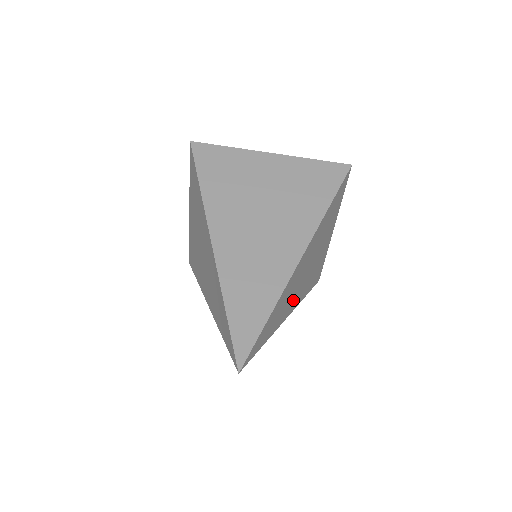
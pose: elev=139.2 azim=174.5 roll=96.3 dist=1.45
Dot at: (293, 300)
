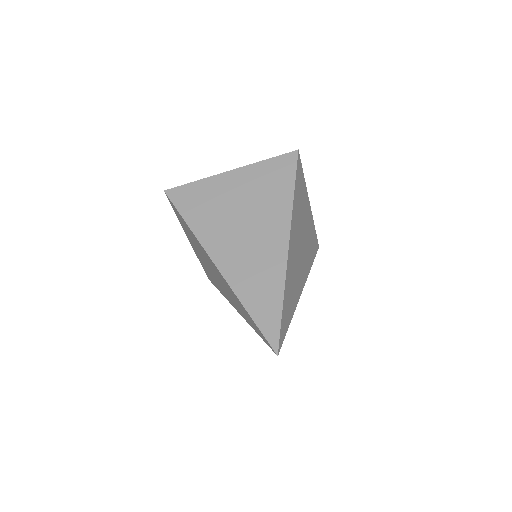
Dot at: (300, 278)
